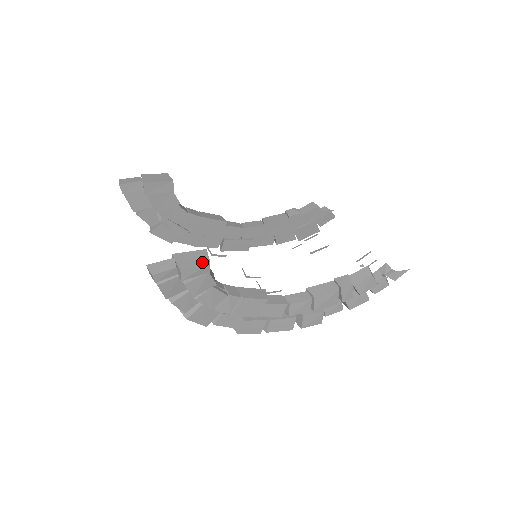
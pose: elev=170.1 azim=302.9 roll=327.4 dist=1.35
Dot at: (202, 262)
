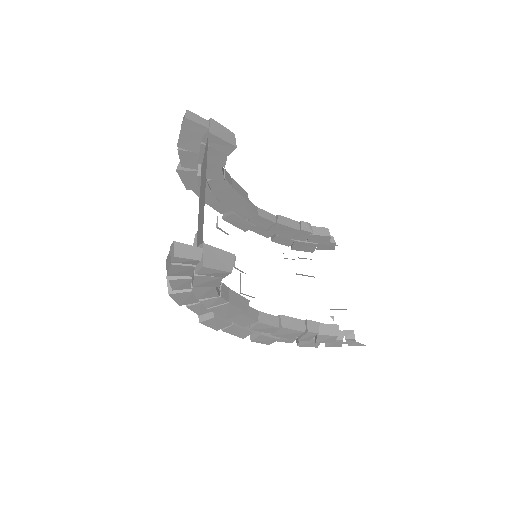
Dot at: (225, 268)
